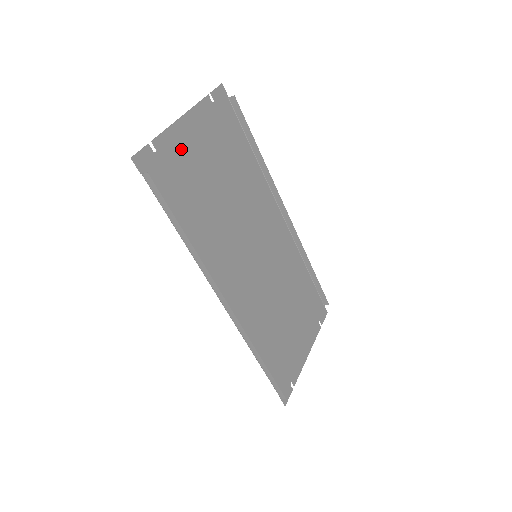
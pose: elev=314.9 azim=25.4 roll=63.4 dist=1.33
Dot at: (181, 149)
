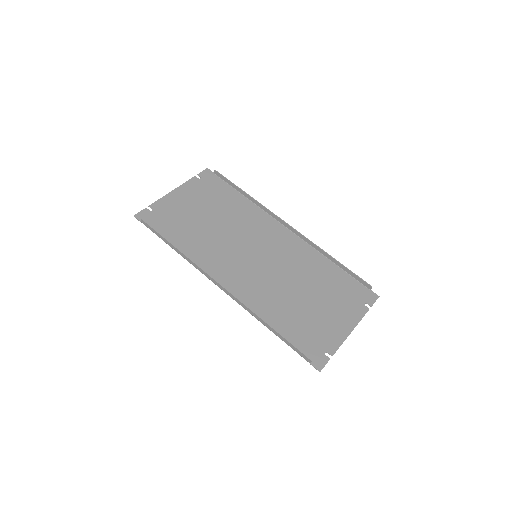
Dot at: (172, 206)
